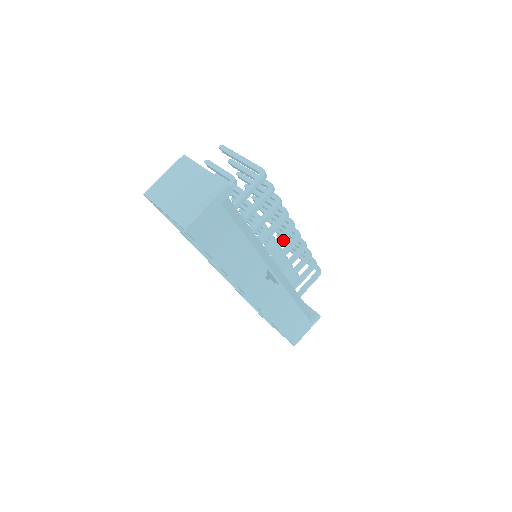
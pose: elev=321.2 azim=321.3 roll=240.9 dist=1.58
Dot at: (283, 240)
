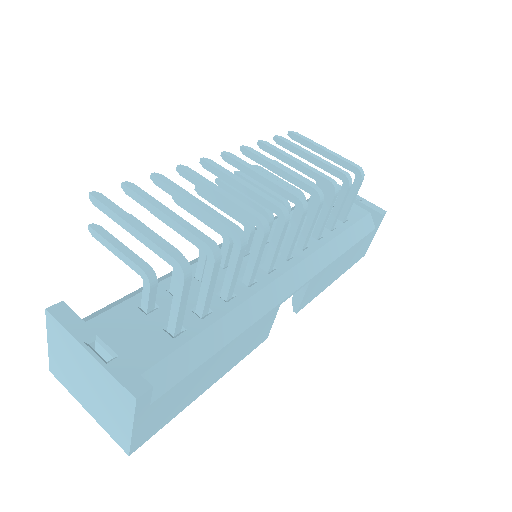
Dot at: (281, 241)
